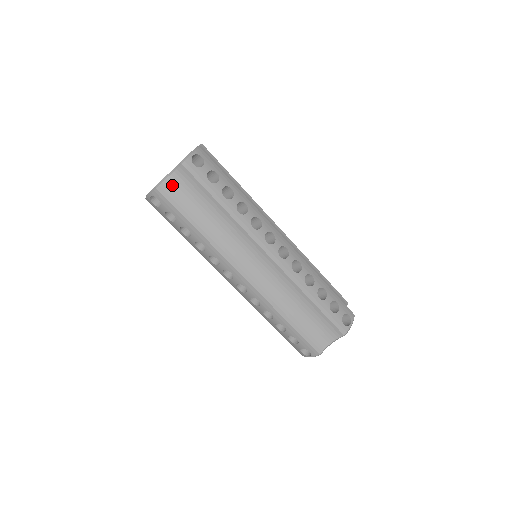
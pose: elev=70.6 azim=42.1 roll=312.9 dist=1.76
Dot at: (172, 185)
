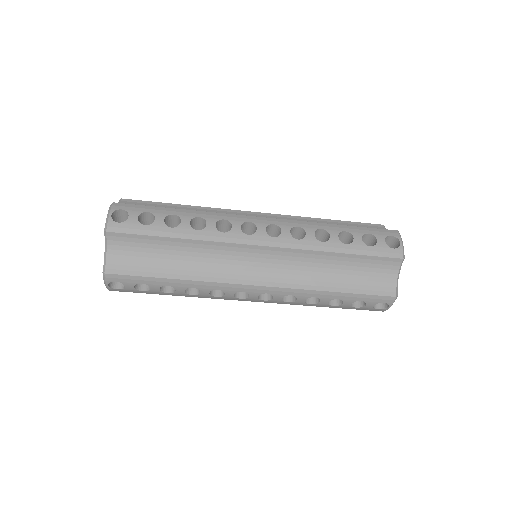
Dot at: occluded
